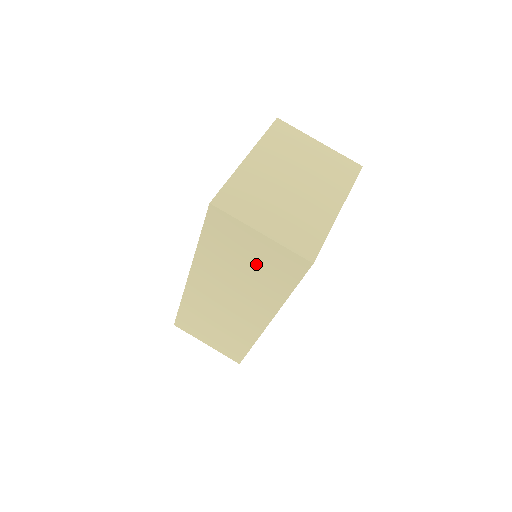
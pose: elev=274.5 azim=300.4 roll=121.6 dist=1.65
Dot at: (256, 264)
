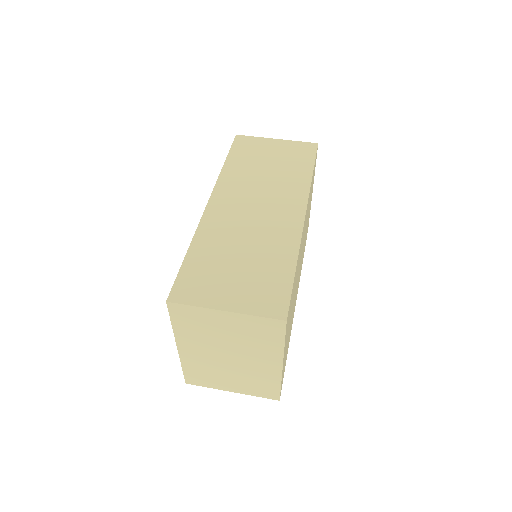
Dot at: (278, 160)
